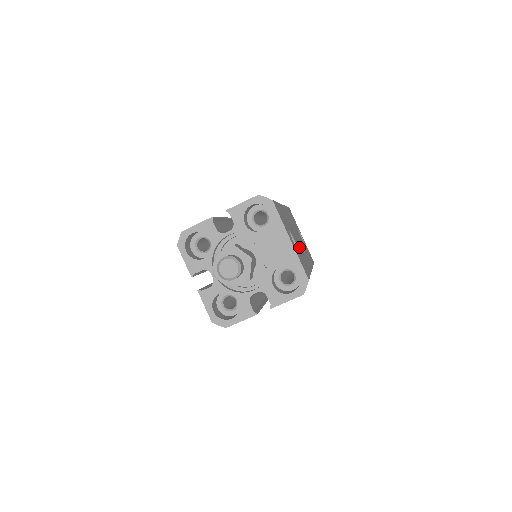
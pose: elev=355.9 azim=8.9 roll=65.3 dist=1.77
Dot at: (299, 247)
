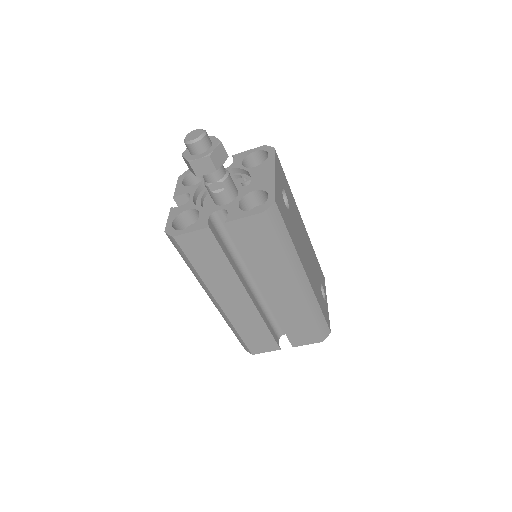
Dot at: (295, 230)
